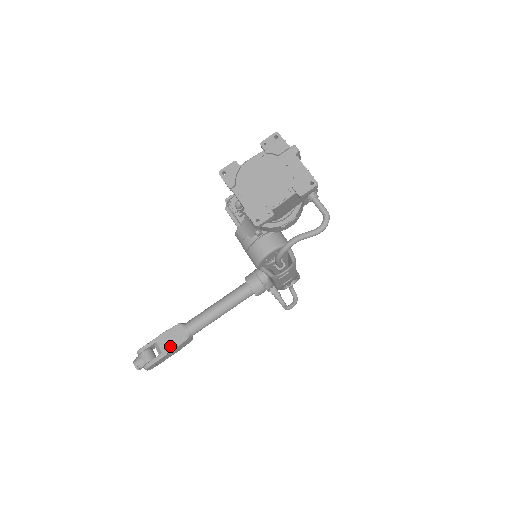
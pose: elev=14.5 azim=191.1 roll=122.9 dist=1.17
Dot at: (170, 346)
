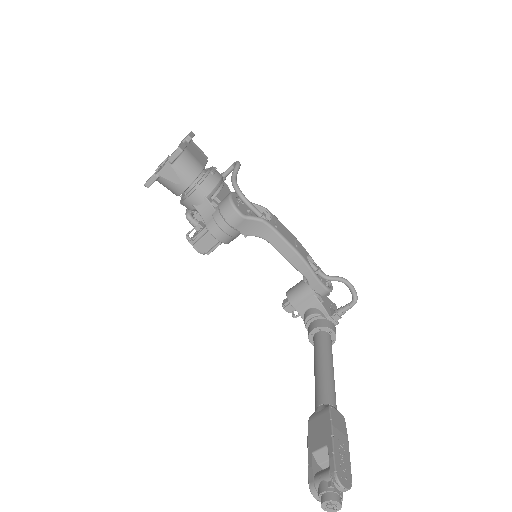
Dot at: (325, 431)
